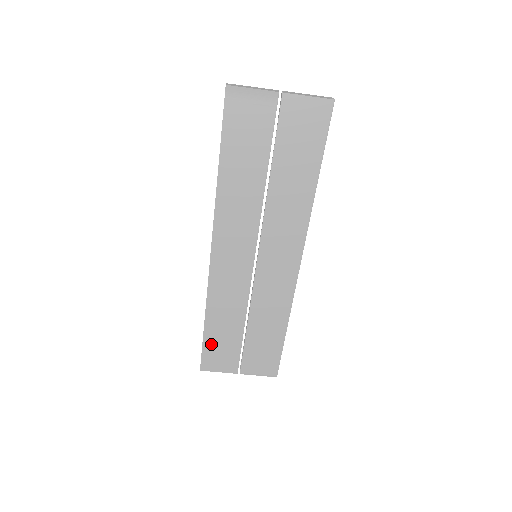
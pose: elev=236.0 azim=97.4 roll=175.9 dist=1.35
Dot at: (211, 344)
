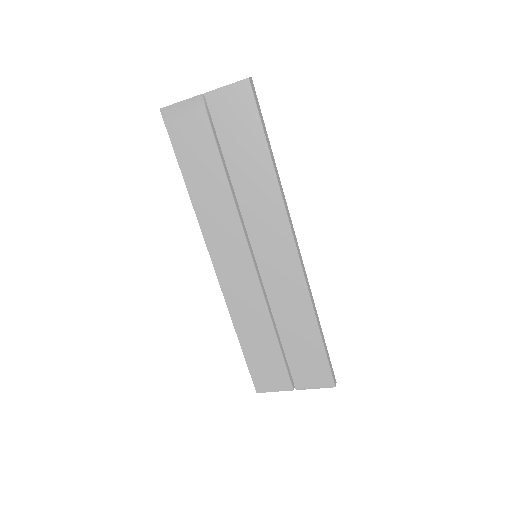
Dot at: (254, 361)
